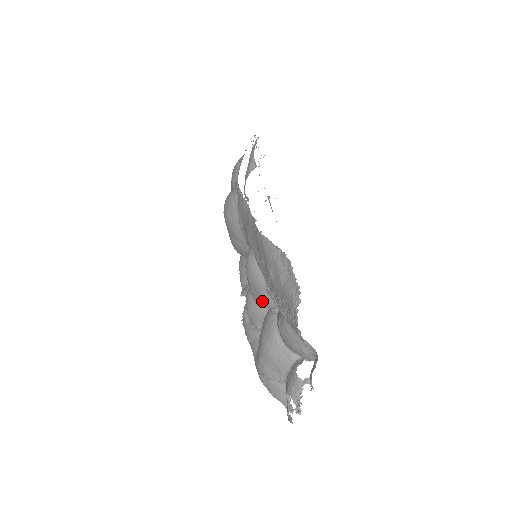
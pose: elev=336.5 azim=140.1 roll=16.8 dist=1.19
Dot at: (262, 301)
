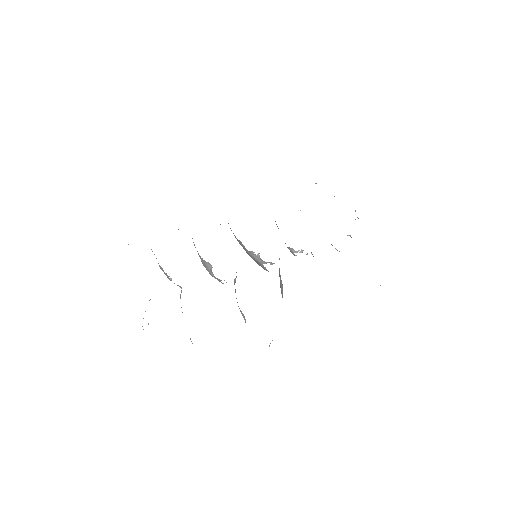
Dot at: occluded
